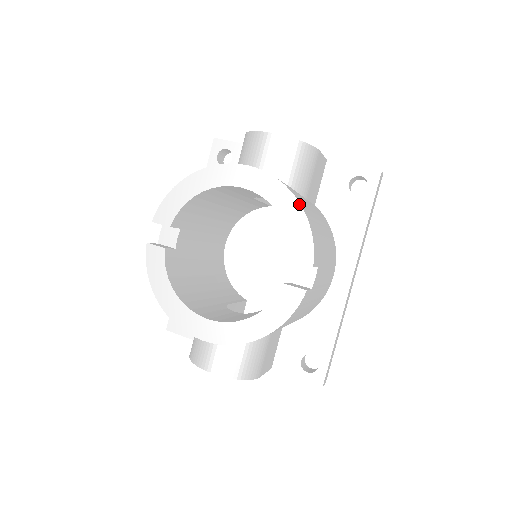
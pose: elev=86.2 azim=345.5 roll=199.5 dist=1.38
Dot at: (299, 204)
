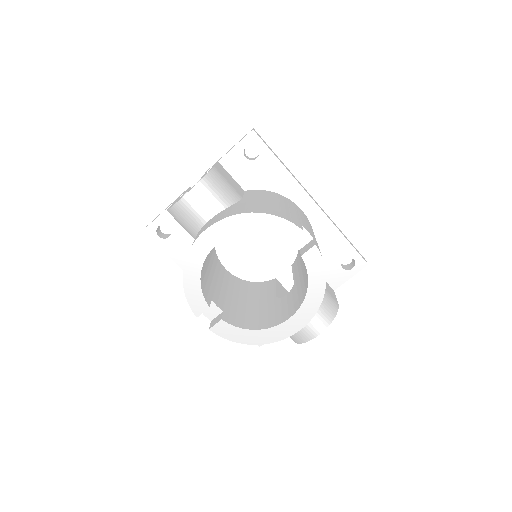
Dot at: (256, 213)
